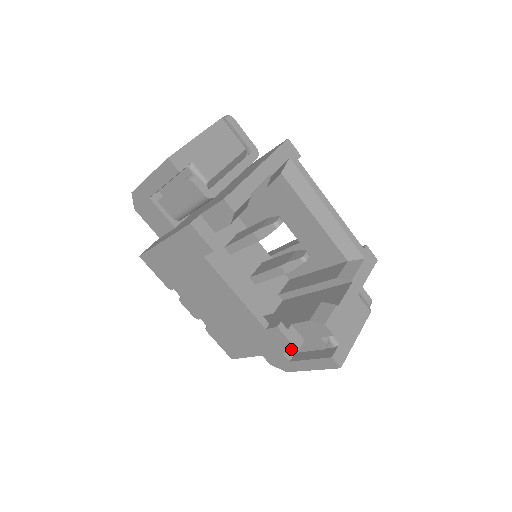
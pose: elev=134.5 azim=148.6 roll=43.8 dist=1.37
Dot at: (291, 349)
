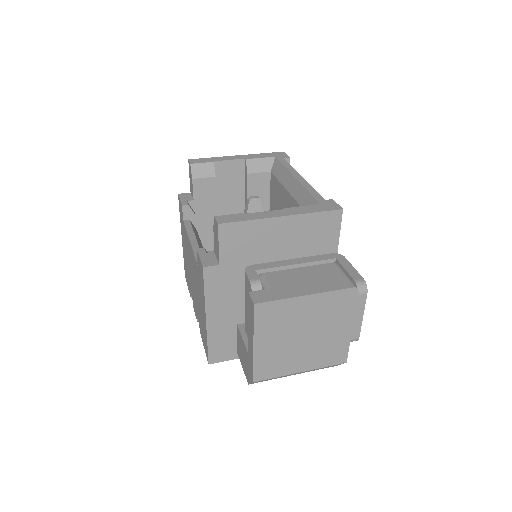
Dot at: (203, 272)
